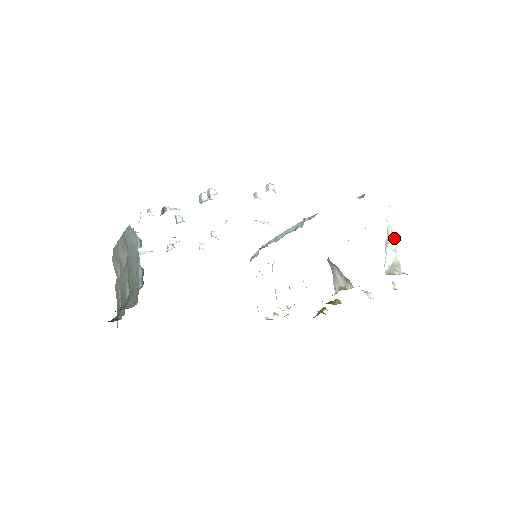
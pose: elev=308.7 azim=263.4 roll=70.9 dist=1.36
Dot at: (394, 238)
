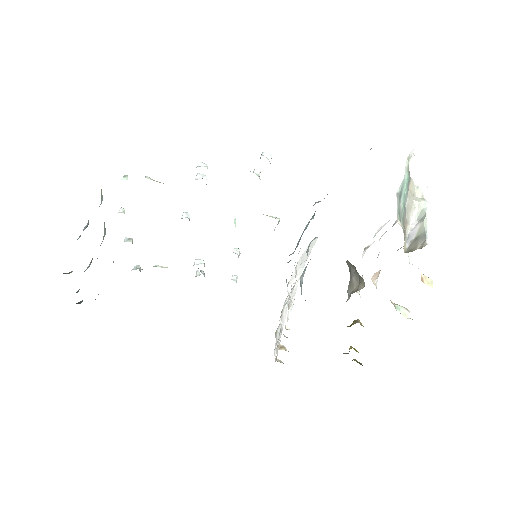
Dot at: (424, 203)
